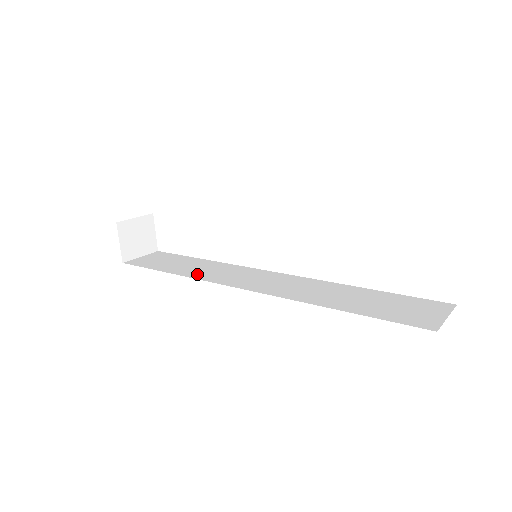
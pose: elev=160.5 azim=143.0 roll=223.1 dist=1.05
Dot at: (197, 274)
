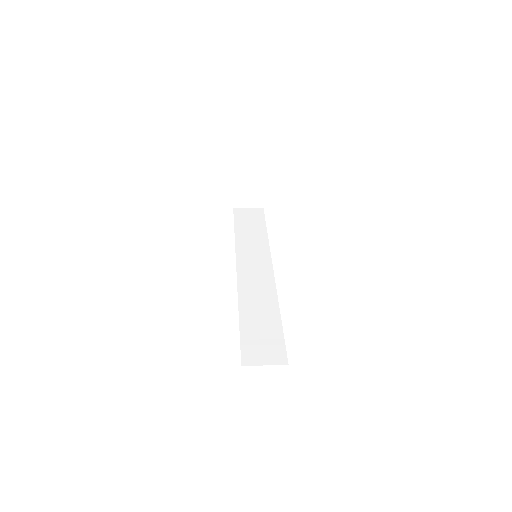
Dot at: (242, 243)
